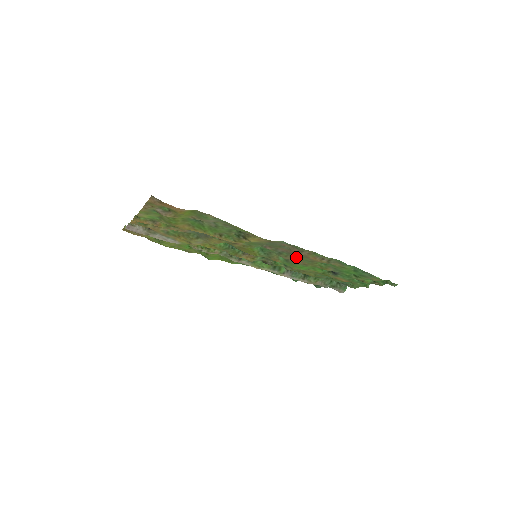
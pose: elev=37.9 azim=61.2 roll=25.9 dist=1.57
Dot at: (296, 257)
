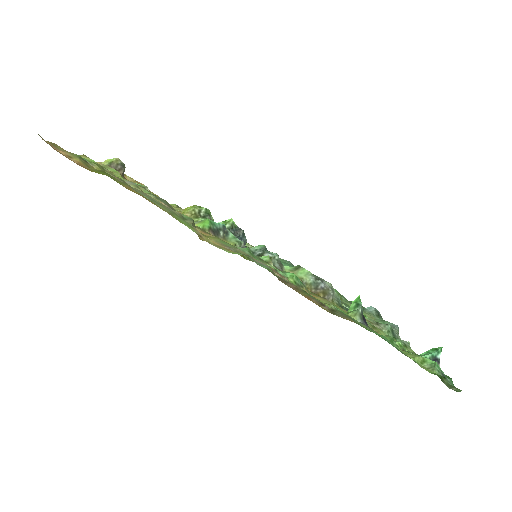
Dot at: occluded
